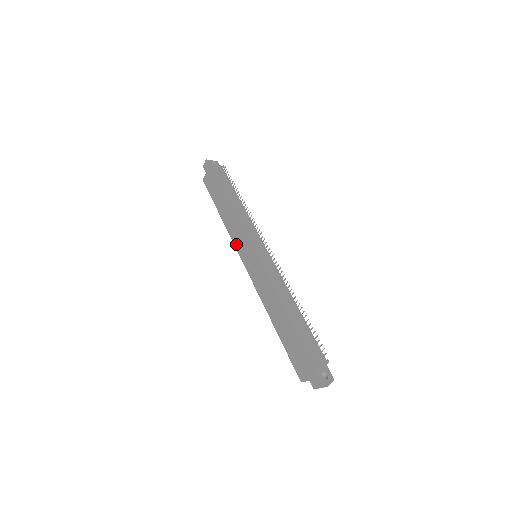
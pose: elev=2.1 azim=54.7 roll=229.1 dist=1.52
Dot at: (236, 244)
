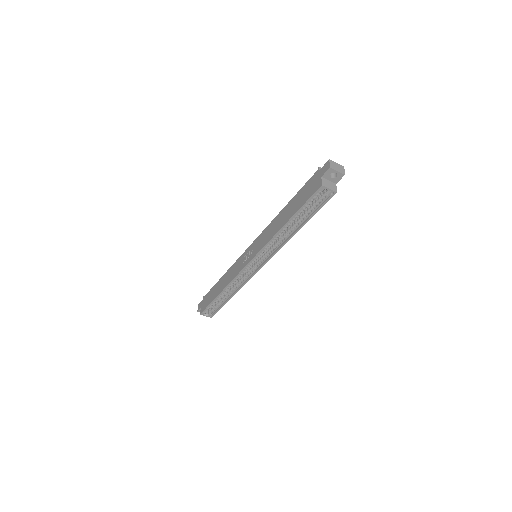
Dot at: (238, 272)
